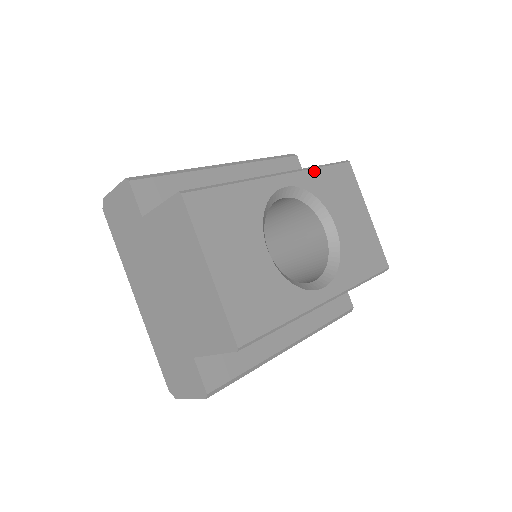
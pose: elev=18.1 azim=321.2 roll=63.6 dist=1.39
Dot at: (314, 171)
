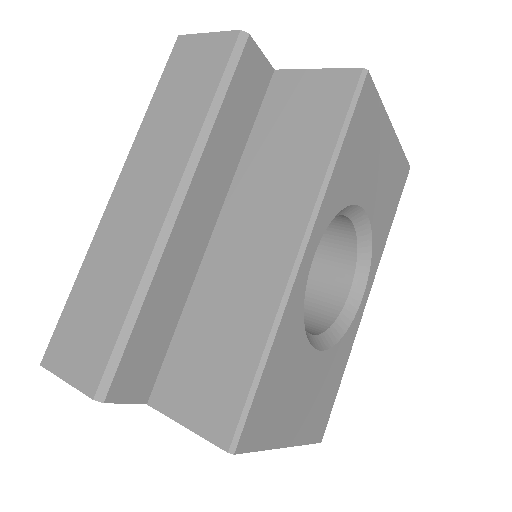
Dot at: (334, 173)
